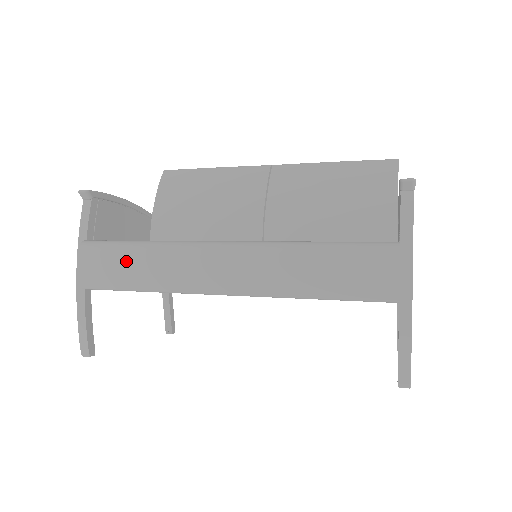
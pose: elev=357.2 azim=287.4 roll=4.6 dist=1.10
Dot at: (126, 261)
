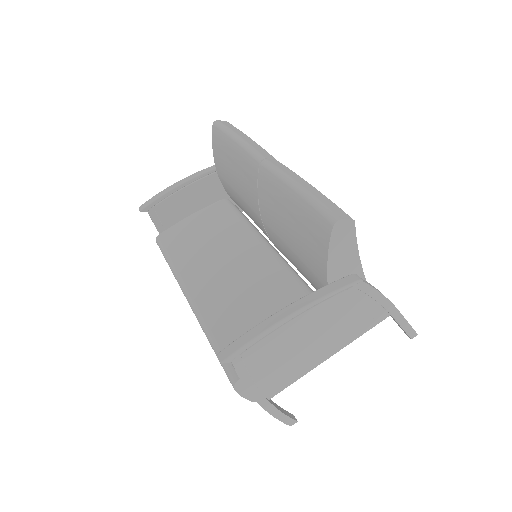
Dot at: occluded
